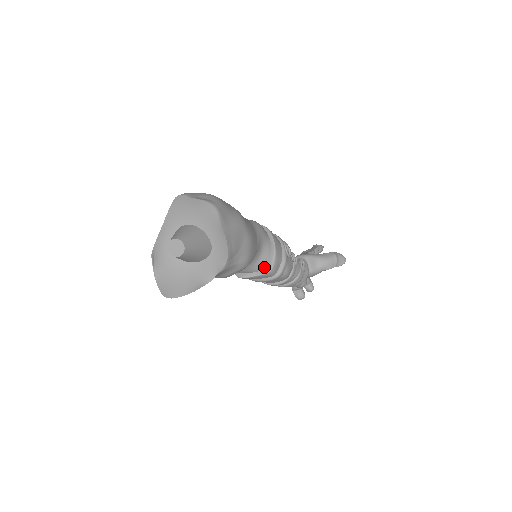
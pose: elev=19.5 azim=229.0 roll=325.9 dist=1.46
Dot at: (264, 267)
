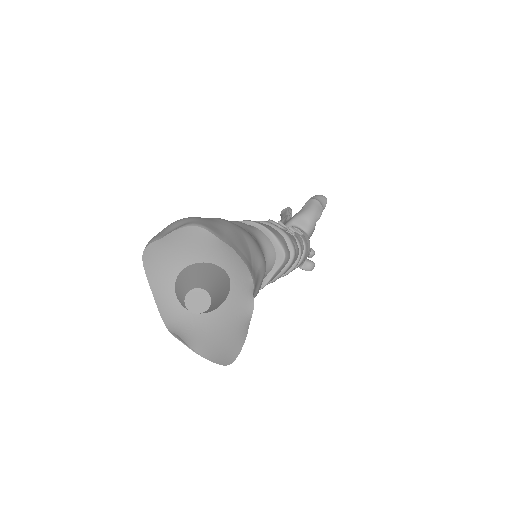
Dot at: (275, 258)
